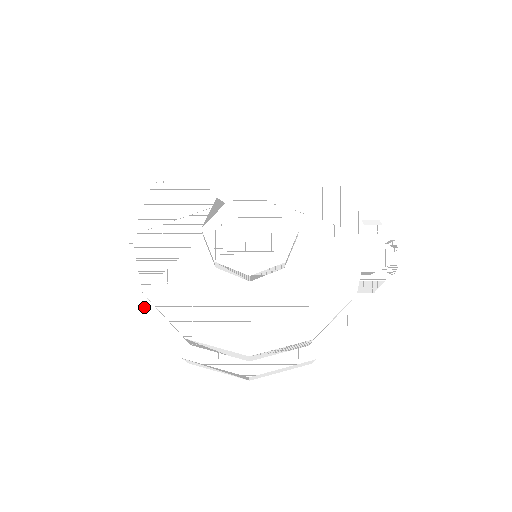
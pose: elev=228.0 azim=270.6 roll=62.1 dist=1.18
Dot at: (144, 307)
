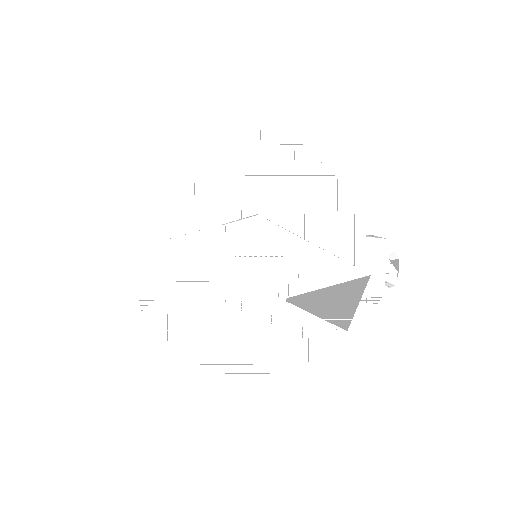
Dot at: occluded
